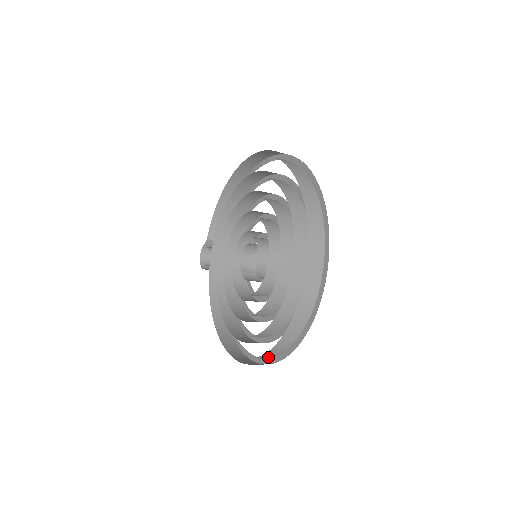
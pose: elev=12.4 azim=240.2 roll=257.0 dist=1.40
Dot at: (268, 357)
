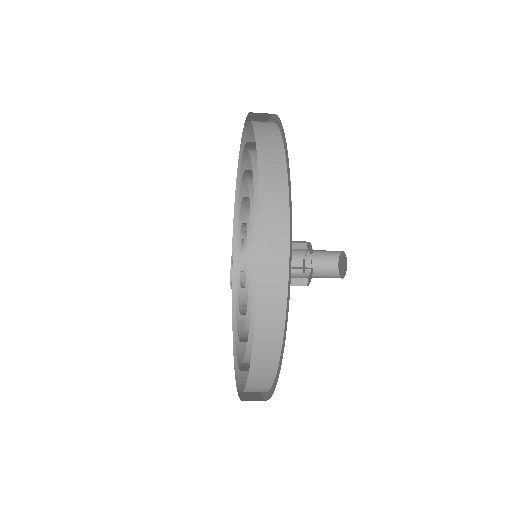
Dot at: (263, 389)
